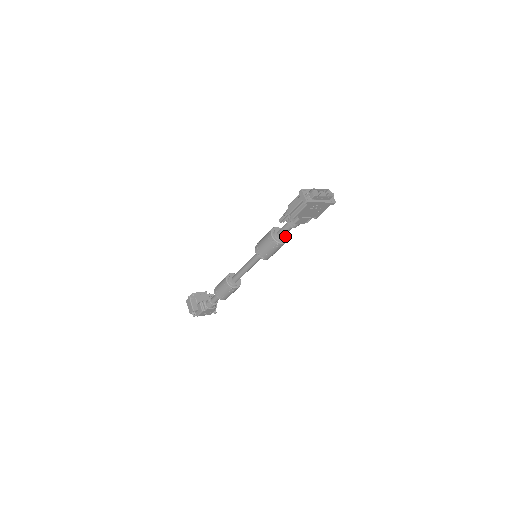
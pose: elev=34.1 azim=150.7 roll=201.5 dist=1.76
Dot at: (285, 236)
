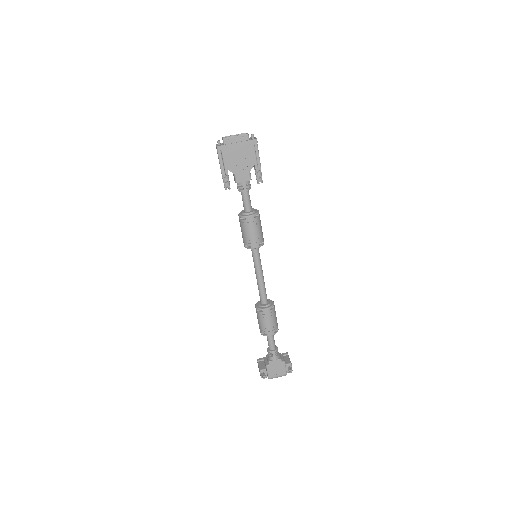
Dot at: (254, 210)
